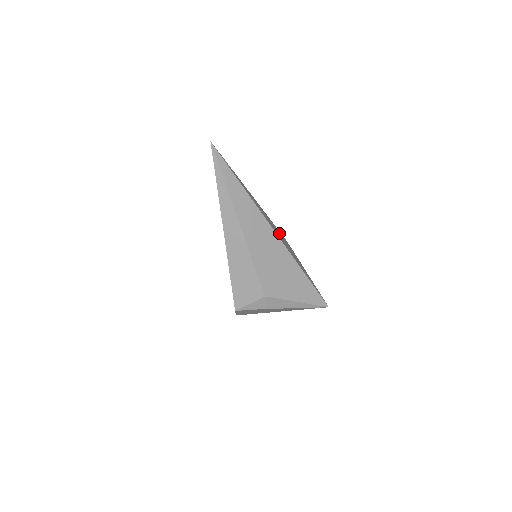
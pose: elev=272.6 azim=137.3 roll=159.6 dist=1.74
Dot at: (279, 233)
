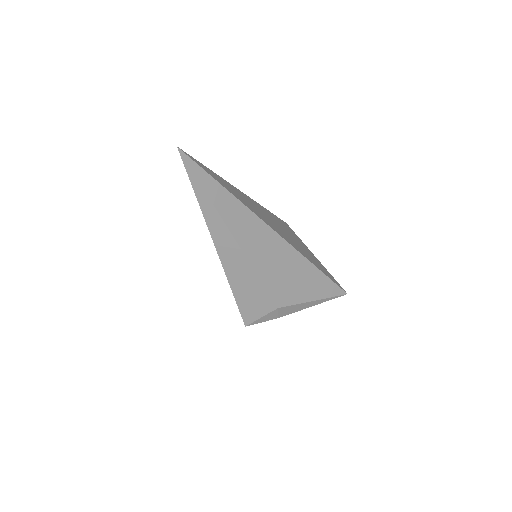
Dot at: (278, 222)
